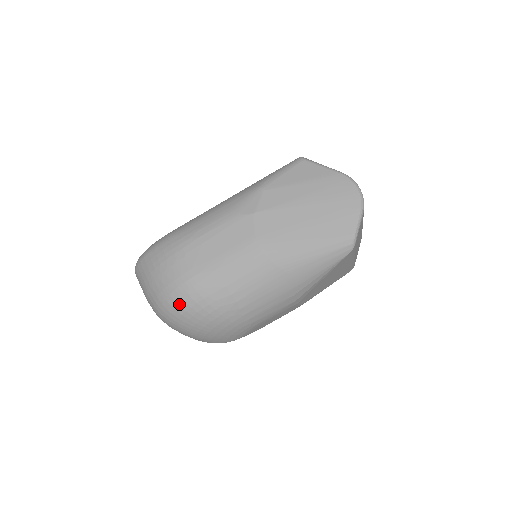
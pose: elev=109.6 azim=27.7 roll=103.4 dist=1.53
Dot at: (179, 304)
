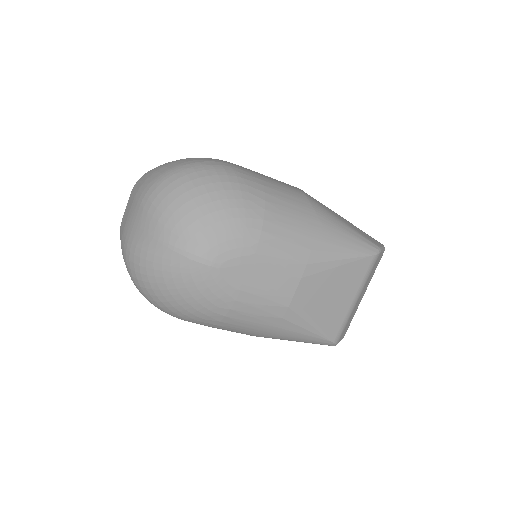
Dot at: (206, 169)
